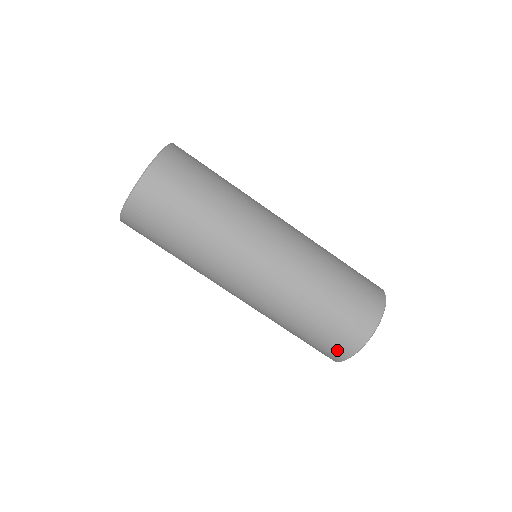
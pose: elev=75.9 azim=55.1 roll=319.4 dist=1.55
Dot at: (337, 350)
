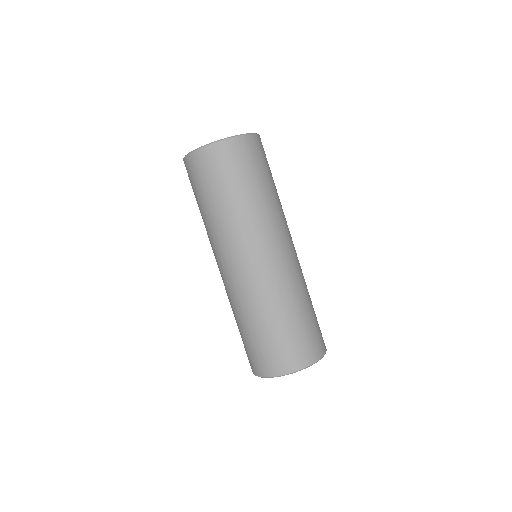
Dot at: (257, 364)
